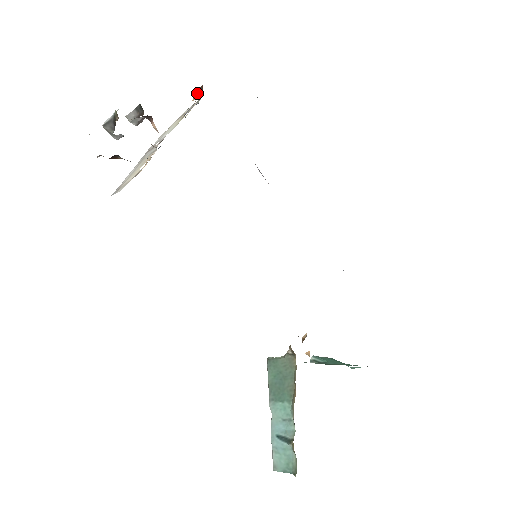
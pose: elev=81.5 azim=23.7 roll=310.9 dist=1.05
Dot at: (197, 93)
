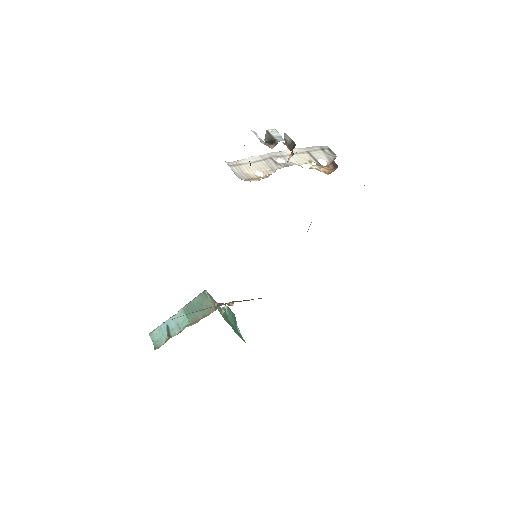
Dot at: (333, 162)
